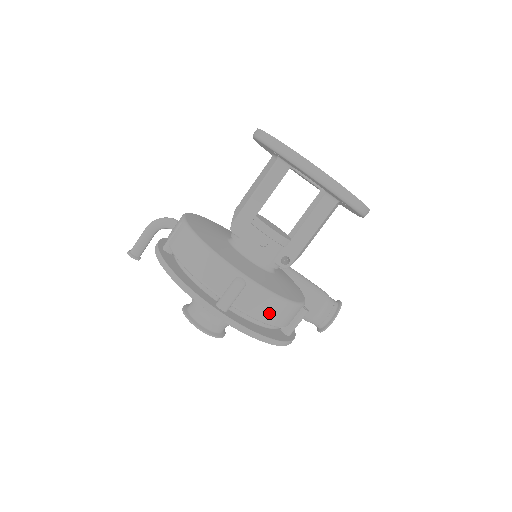
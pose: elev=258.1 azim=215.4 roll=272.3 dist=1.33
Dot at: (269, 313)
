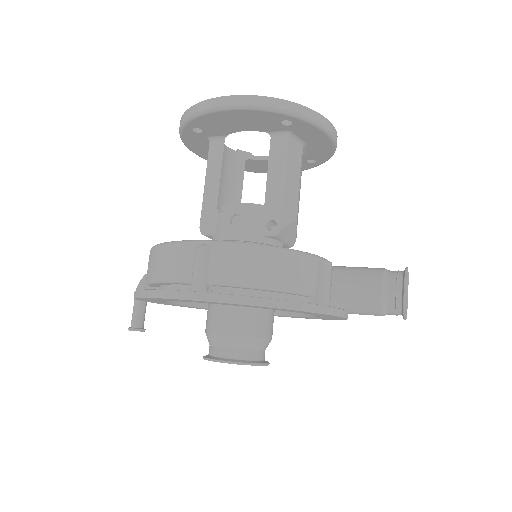
Dot at: (260, 271)
